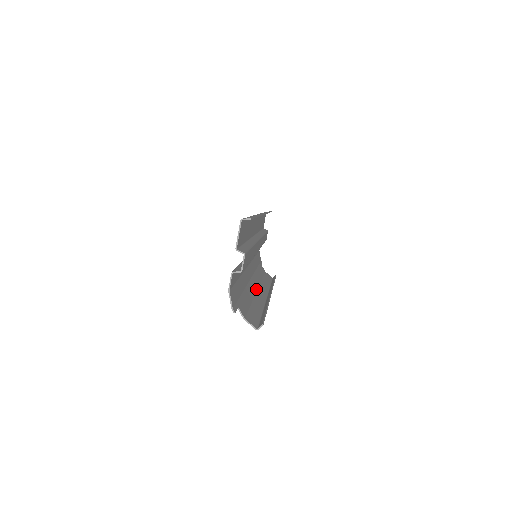
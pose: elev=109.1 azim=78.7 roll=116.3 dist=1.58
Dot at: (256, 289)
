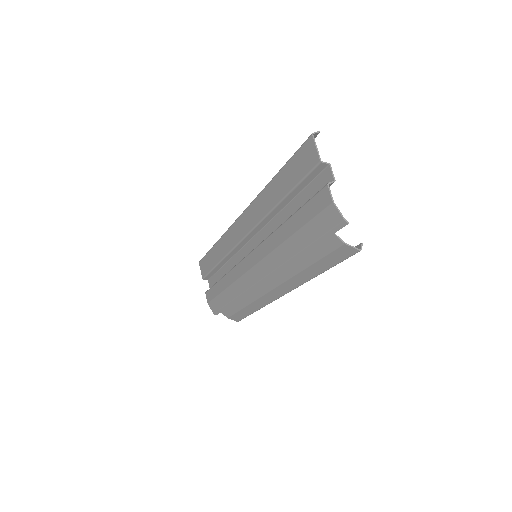
Dot at: (274, 286)
